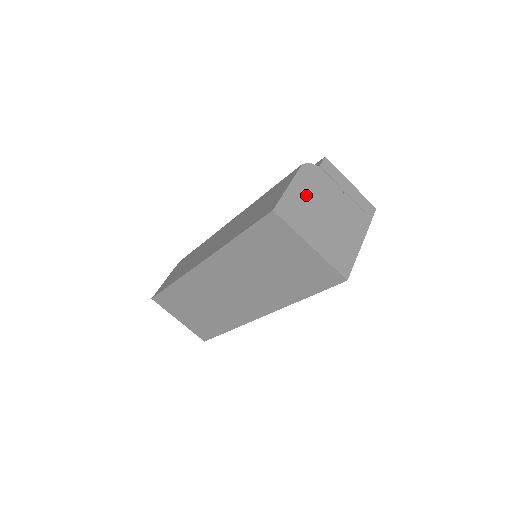
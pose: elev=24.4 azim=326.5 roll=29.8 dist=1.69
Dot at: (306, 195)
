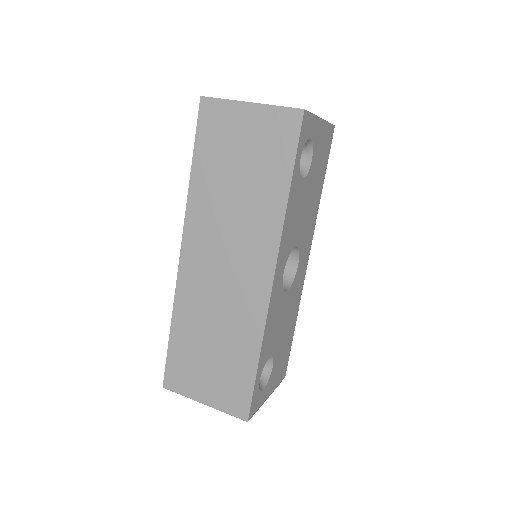
Dot at: occluded
